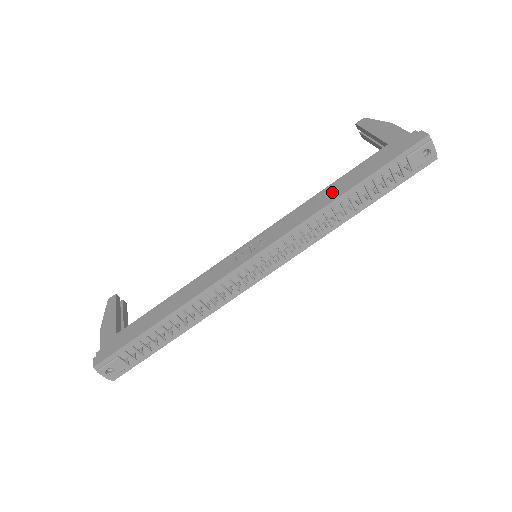
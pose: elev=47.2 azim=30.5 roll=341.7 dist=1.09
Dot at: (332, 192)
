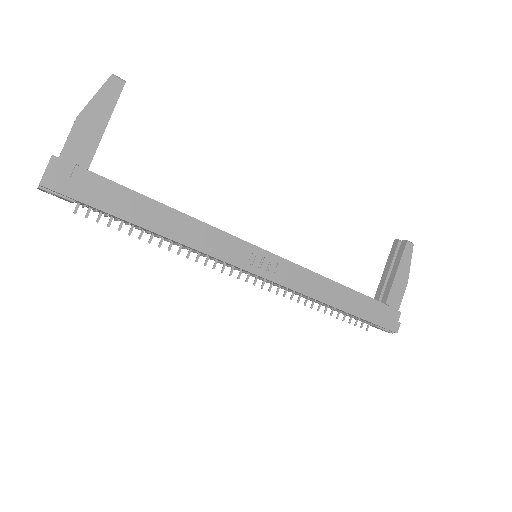
Dot at: (337, 296)
